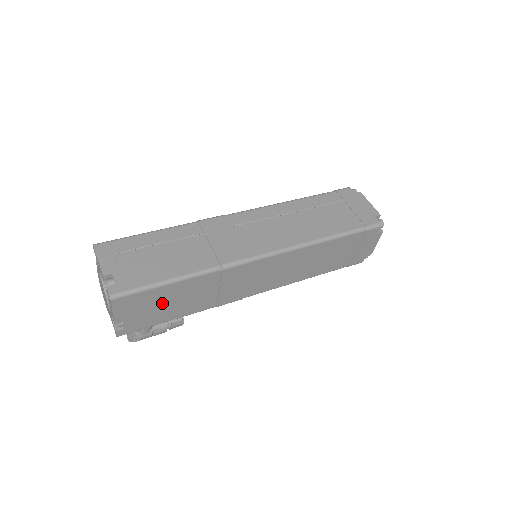
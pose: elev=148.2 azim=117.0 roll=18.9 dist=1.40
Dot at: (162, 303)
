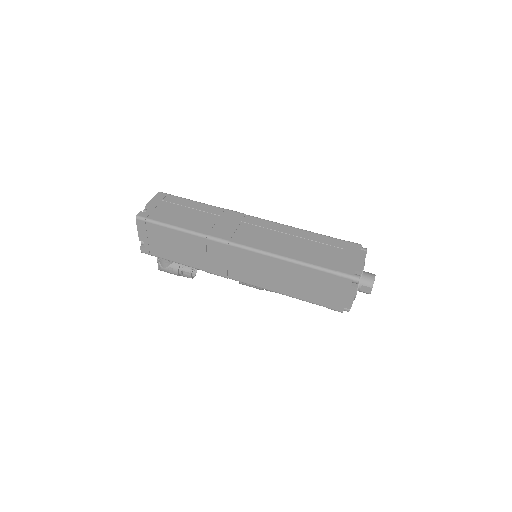
Dot at: (168, 242)
